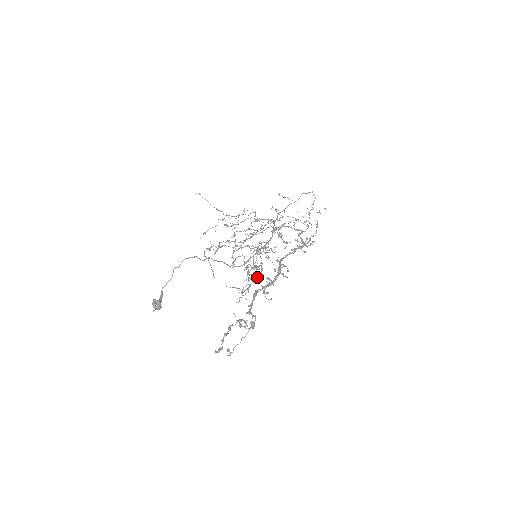
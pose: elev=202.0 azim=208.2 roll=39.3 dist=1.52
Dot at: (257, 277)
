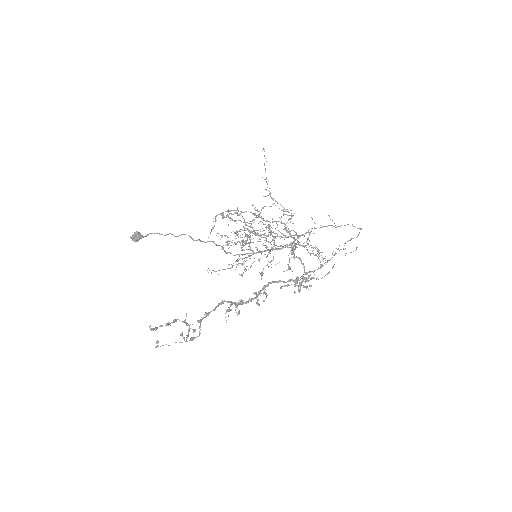
Dot at: occluded
